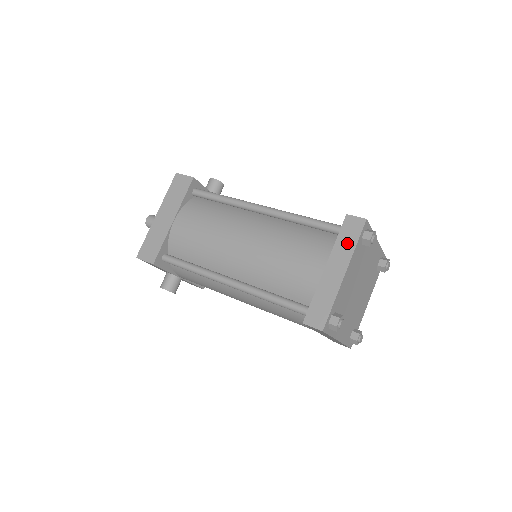
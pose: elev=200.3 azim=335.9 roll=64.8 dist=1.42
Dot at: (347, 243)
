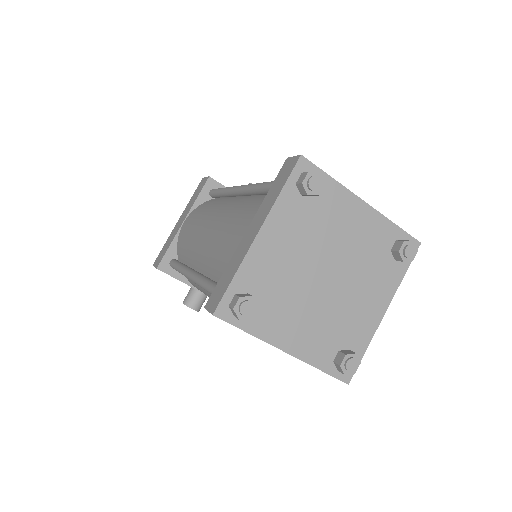
Dot at: (274, 193)
